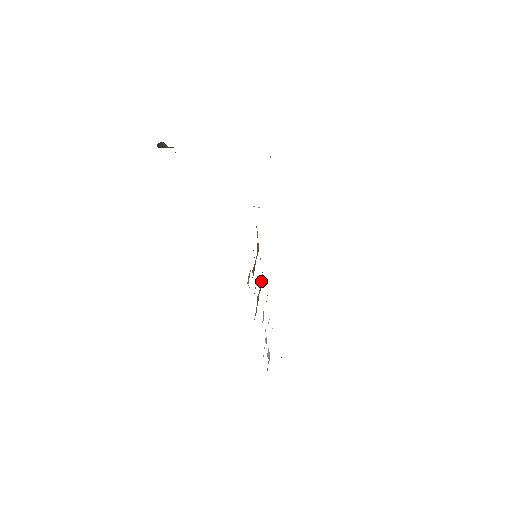
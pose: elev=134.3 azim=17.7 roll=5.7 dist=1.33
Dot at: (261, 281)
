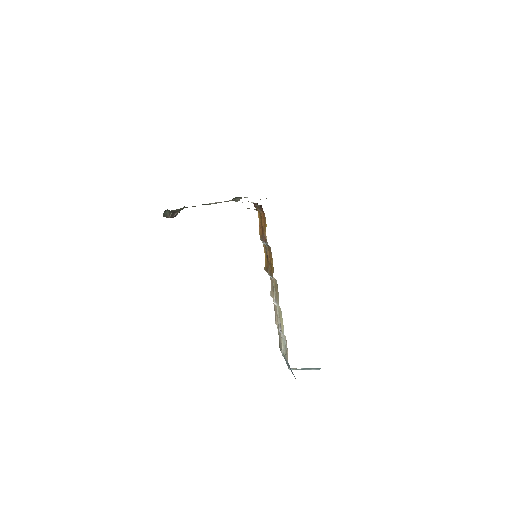
Dot at: (265, 268)
